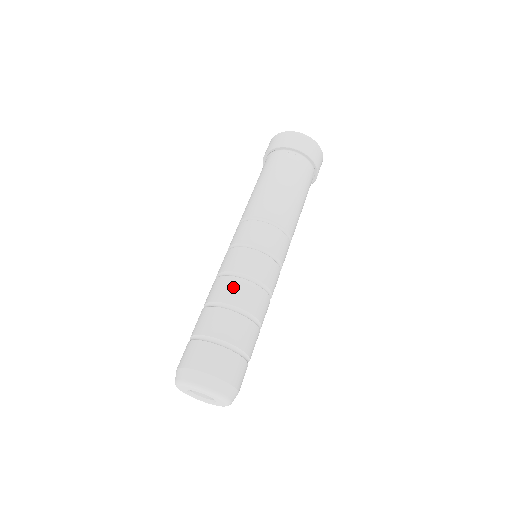
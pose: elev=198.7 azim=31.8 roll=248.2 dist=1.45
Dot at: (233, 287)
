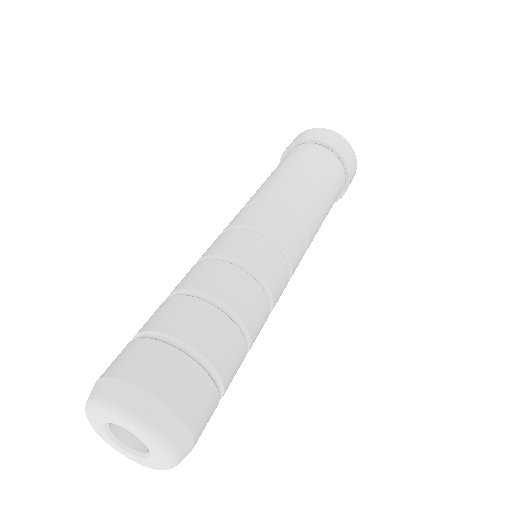
Dot at: (241, 286)
